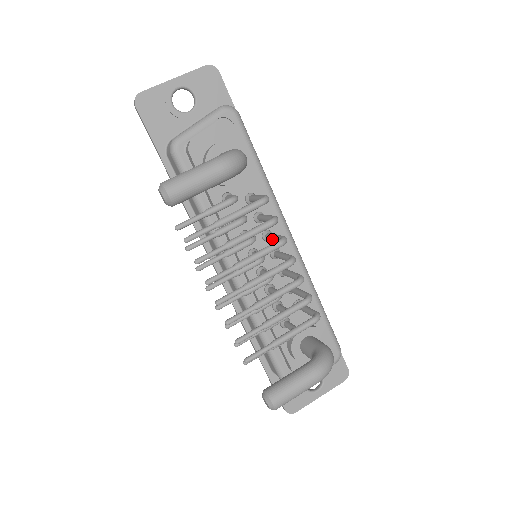
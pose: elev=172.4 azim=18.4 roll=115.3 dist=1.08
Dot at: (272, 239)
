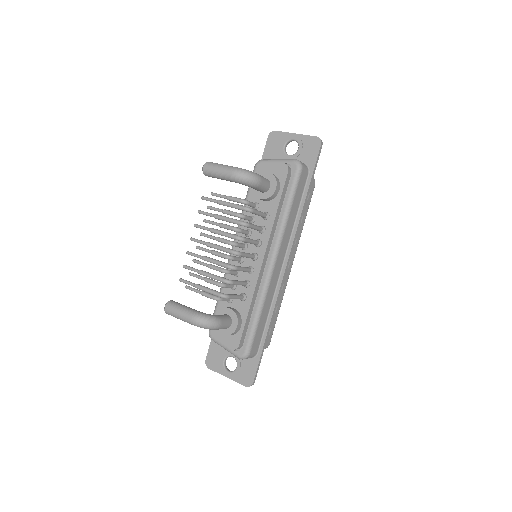
Dot at: occluded
